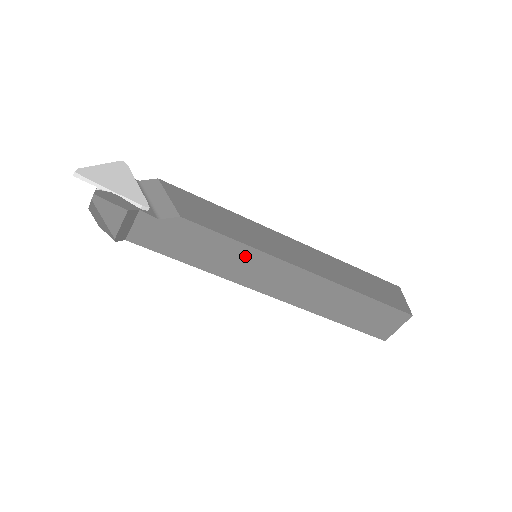
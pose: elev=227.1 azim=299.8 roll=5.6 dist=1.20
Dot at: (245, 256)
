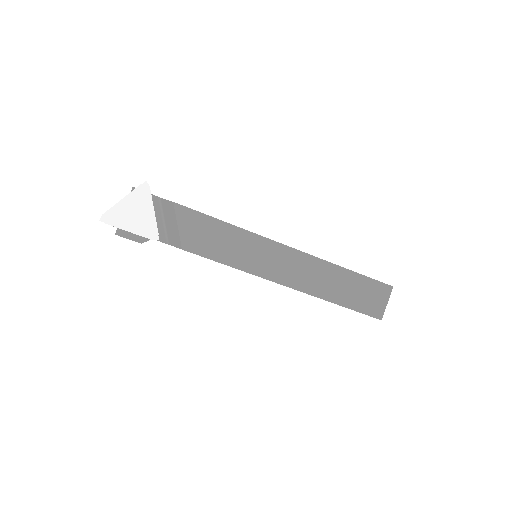
Dot at: occluded
